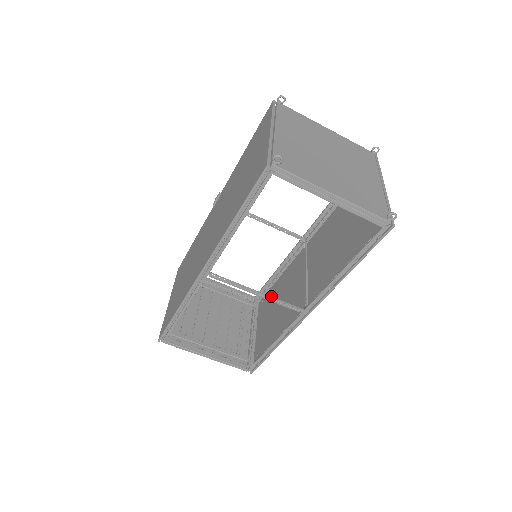
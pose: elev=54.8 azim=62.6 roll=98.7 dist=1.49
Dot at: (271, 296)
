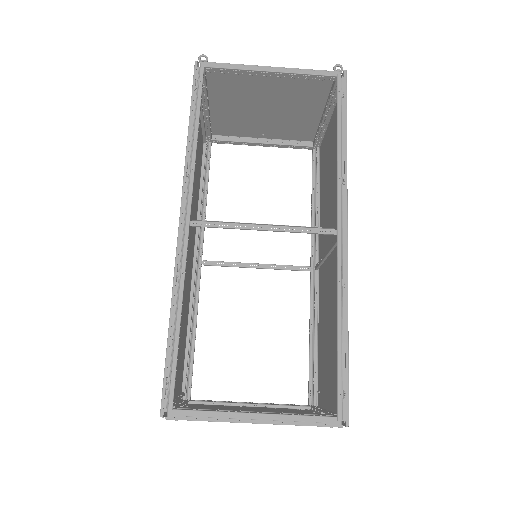
Dot at: (321, 363)
